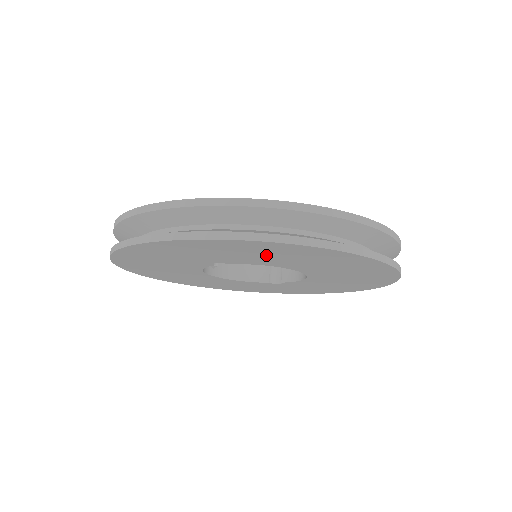
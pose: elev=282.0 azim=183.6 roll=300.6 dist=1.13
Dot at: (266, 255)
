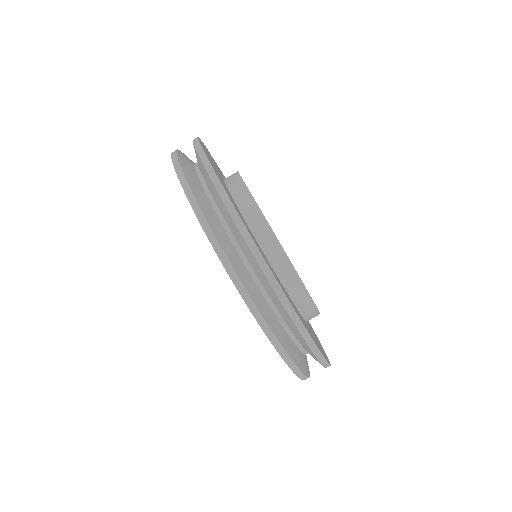
Dot at: occluded
